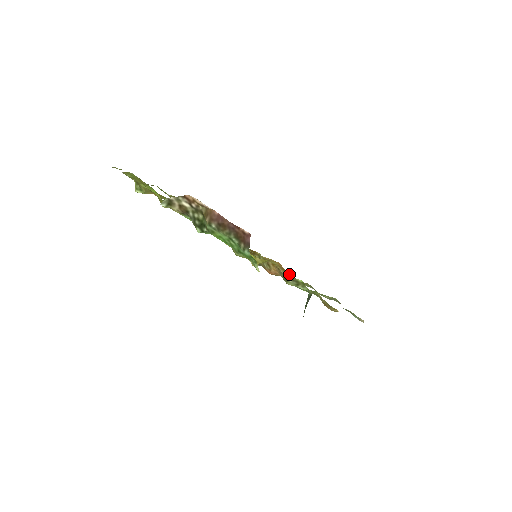
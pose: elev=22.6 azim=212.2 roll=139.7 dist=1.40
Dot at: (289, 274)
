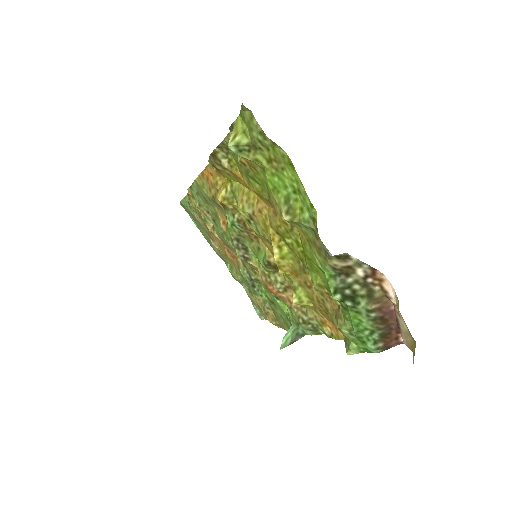
Dot at: (327, 331)
